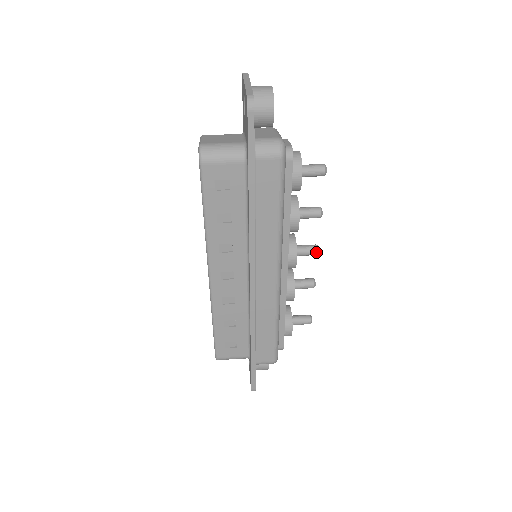
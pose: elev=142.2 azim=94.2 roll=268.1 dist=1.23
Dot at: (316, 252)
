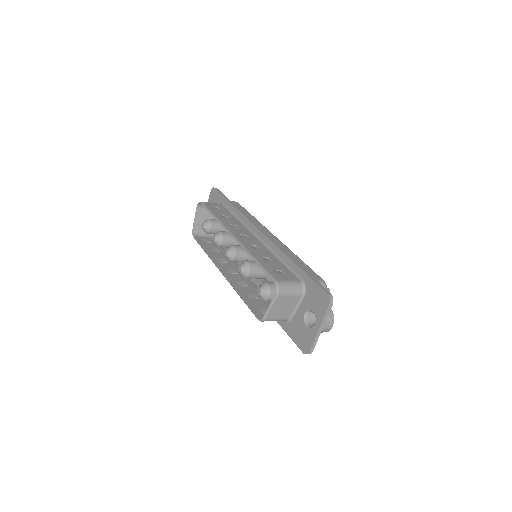
Dot at: occluded
